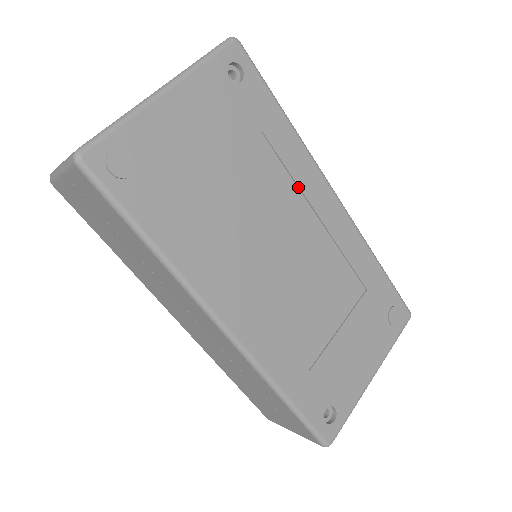
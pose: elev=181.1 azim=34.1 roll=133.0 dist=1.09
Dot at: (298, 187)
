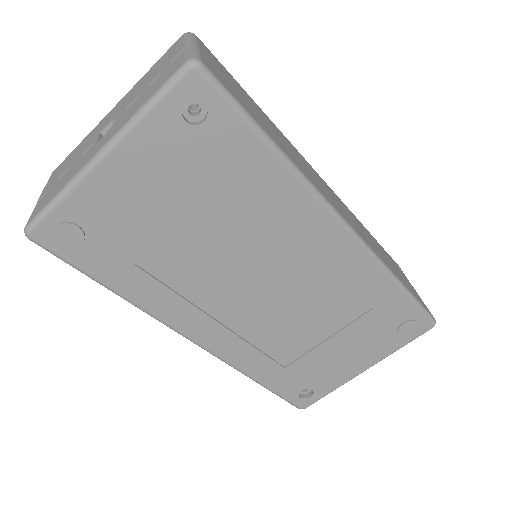
Dot at: (287, 225)
